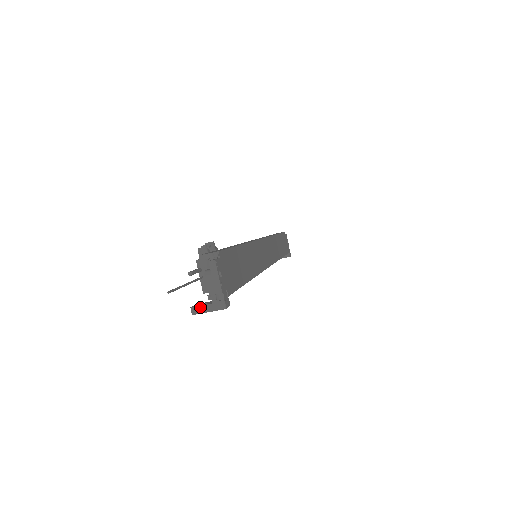
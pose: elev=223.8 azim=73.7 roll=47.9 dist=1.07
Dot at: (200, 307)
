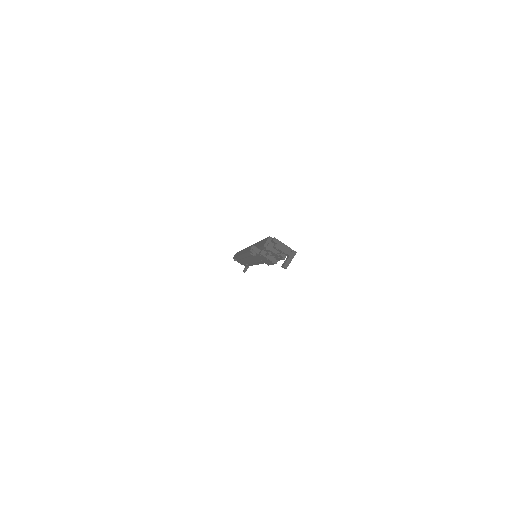
Dot at: (287, 262)
